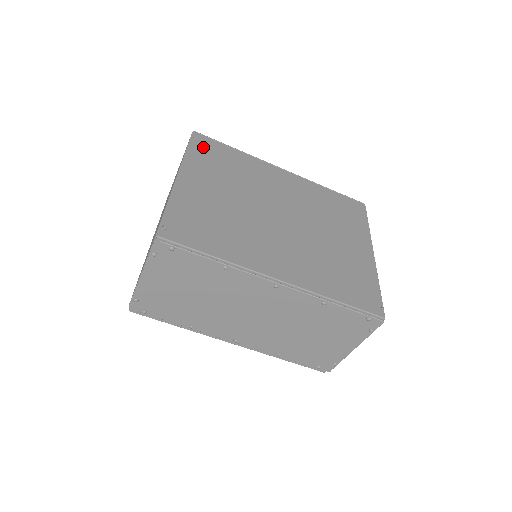
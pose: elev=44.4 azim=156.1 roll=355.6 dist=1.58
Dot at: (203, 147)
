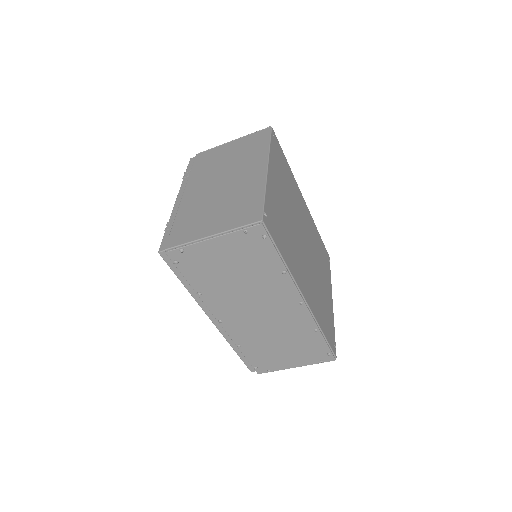
Dot at: (276, 147)
